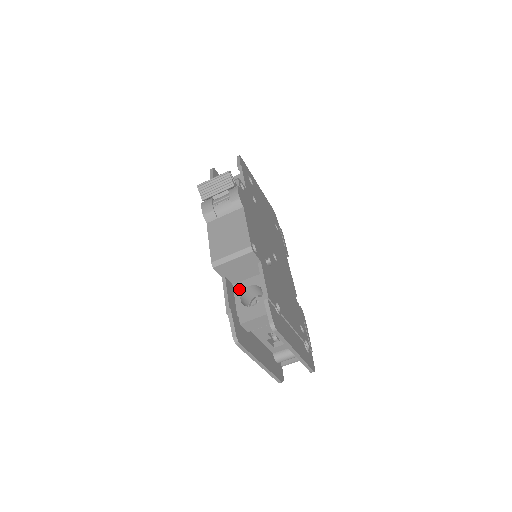
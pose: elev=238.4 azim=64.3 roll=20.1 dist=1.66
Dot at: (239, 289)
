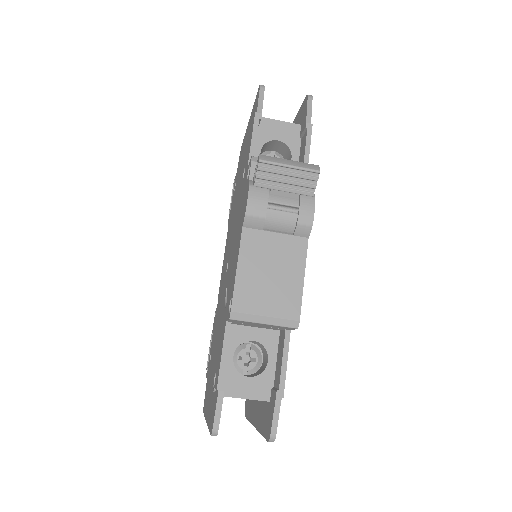
Dot at: (237, 337)
